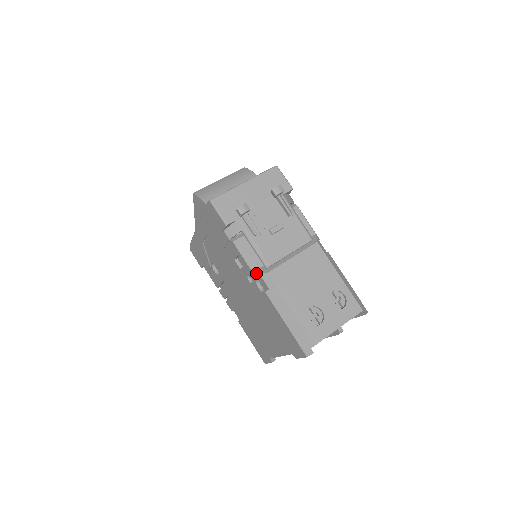
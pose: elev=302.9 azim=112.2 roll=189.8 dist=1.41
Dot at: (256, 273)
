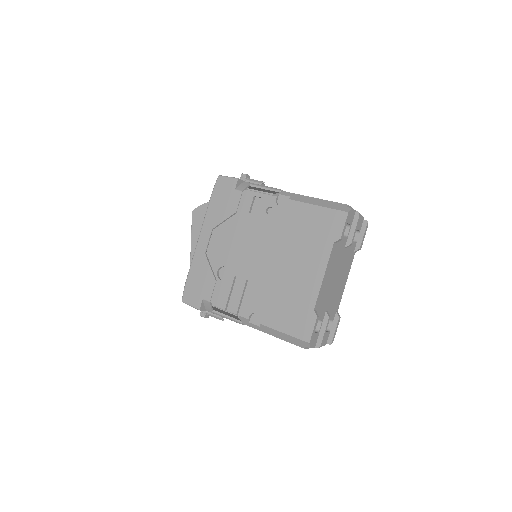
Dot at: (274, 194)
